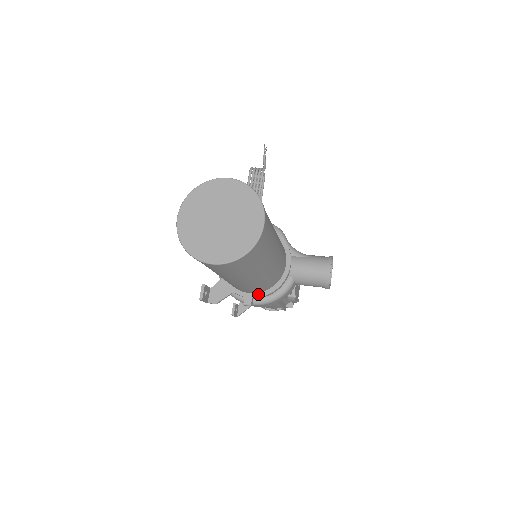
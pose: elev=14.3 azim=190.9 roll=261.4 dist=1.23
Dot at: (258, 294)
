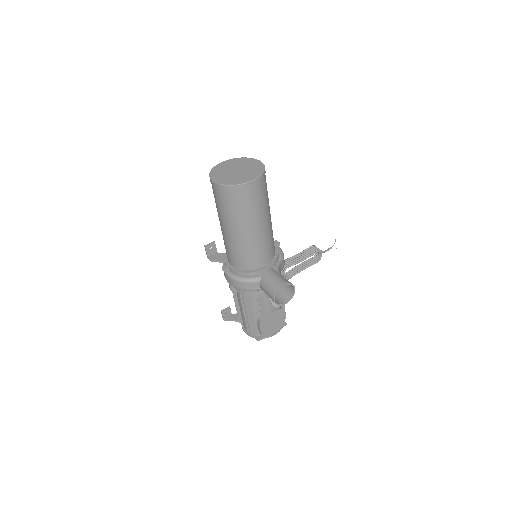
Dot at: (234, 268)
